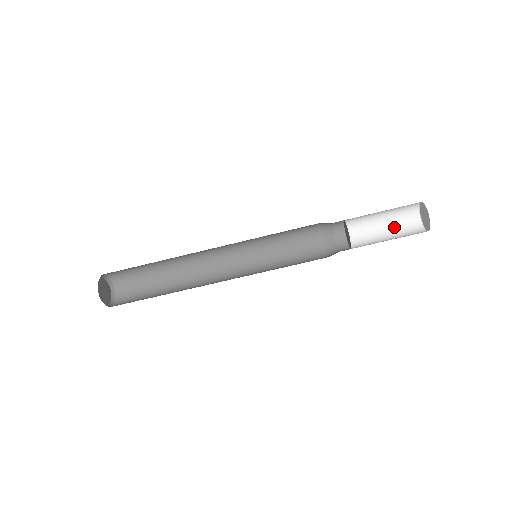
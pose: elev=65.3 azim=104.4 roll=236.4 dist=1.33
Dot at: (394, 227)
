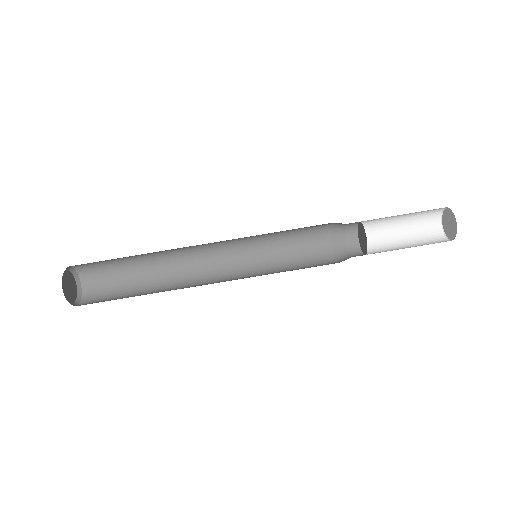
Dot at: (415, 240)
